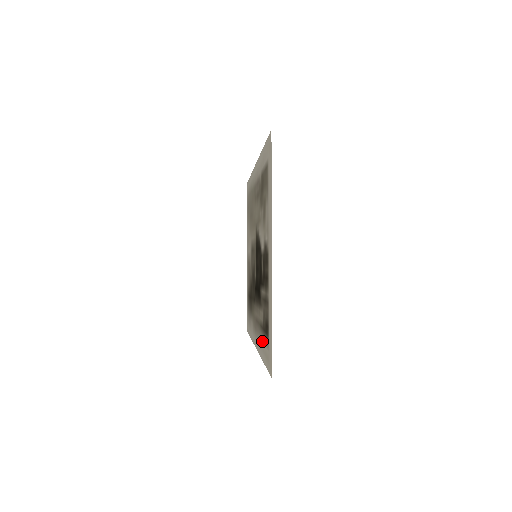
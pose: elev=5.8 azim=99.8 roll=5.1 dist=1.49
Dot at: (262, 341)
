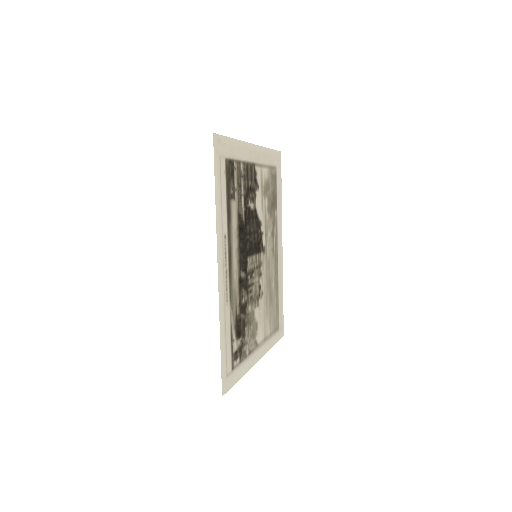
Dot at: (224, 206)
